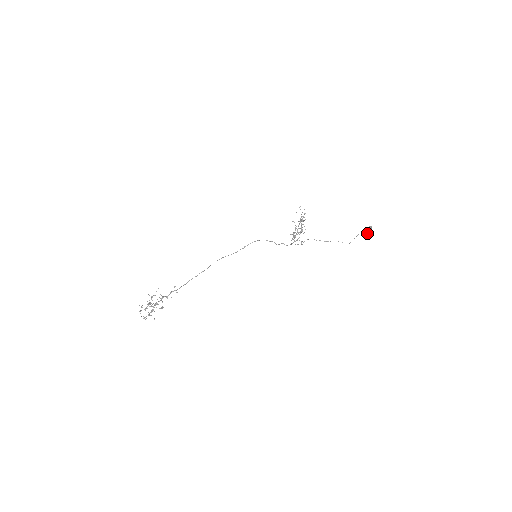
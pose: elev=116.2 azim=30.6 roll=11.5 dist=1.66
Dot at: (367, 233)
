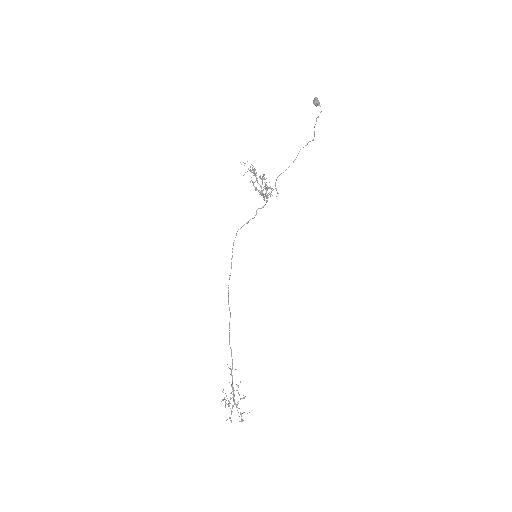
Dot at: (320, 112)
